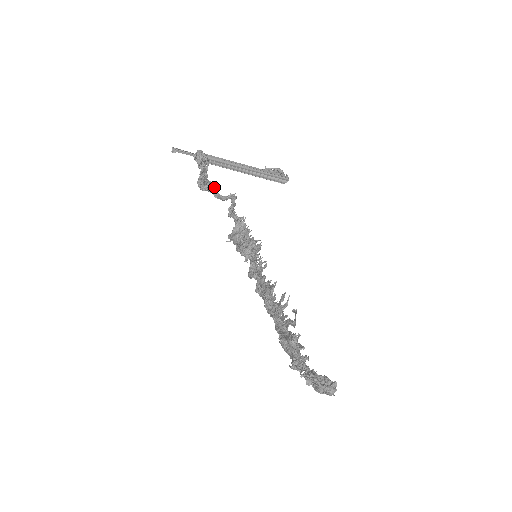
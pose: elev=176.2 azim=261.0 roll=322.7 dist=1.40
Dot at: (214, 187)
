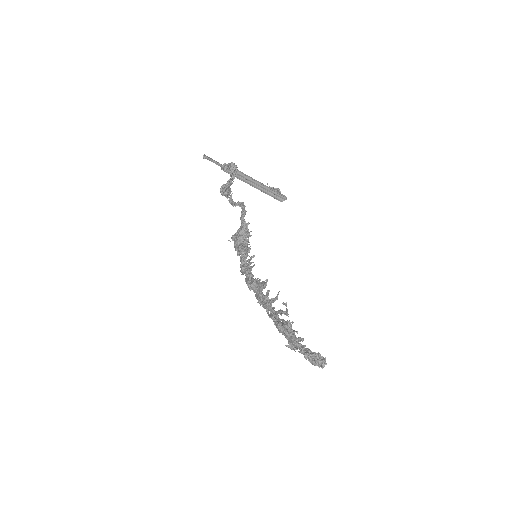
Dot at: occluded
